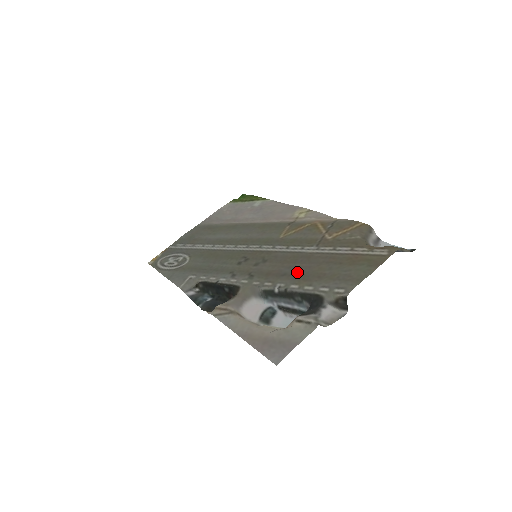
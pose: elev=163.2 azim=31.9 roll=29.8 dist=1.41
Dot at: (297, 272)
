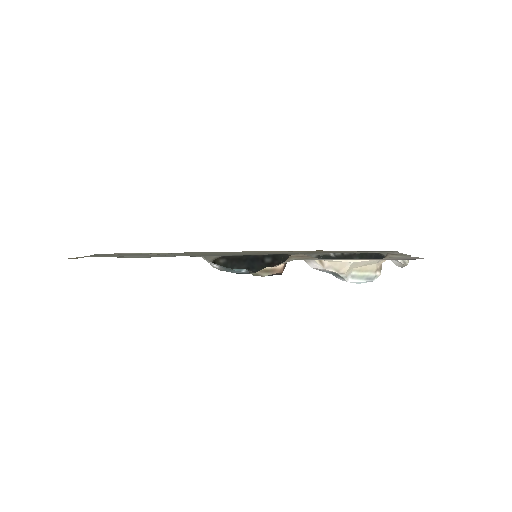
Dot at: (330, 252)
